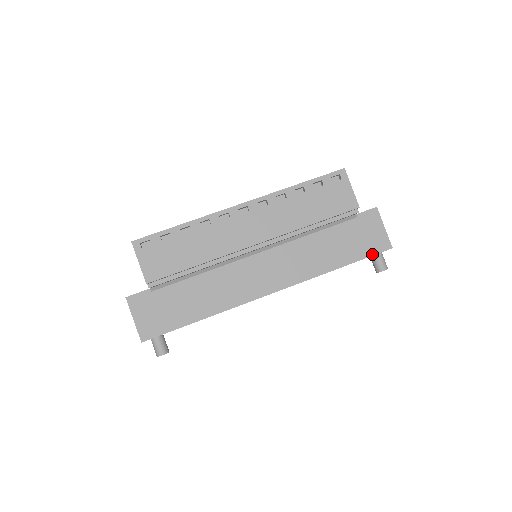
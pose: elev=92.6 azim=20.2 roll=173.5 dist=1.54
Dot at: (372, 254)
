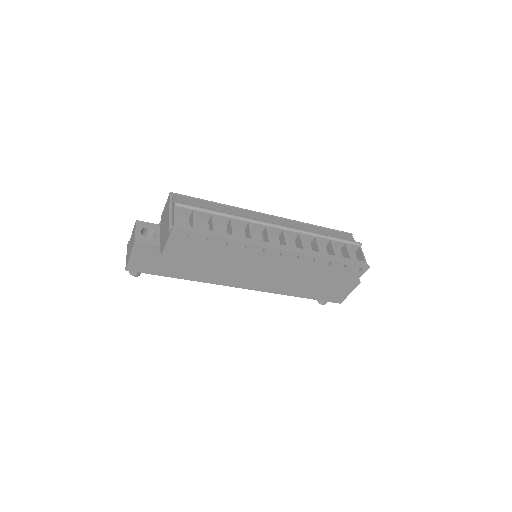
Dot at: (326, 301)
